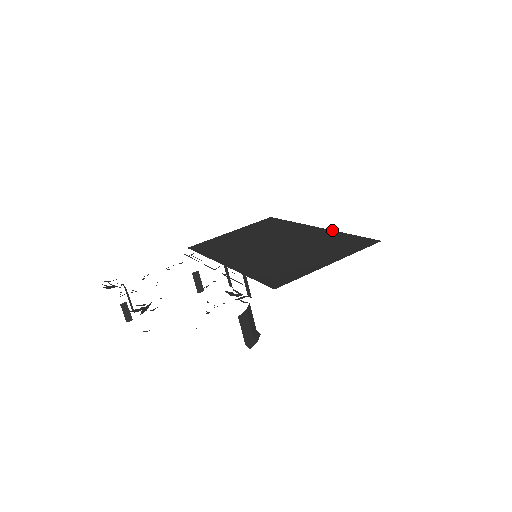
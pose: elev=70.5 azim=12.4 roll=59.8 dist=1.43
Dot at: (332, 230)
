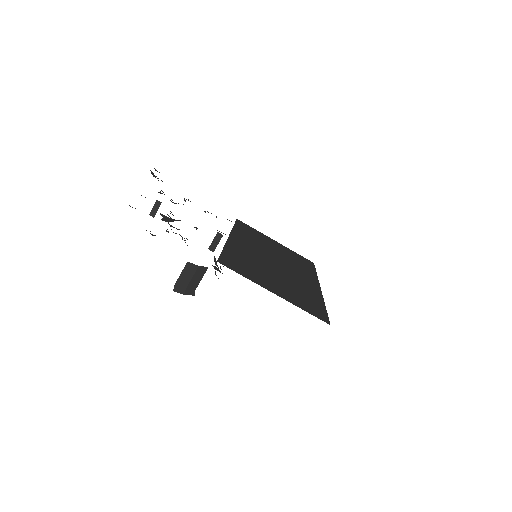
Dot at: occluded
